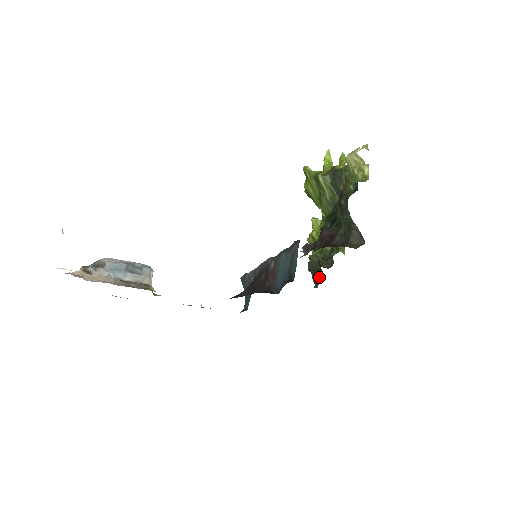
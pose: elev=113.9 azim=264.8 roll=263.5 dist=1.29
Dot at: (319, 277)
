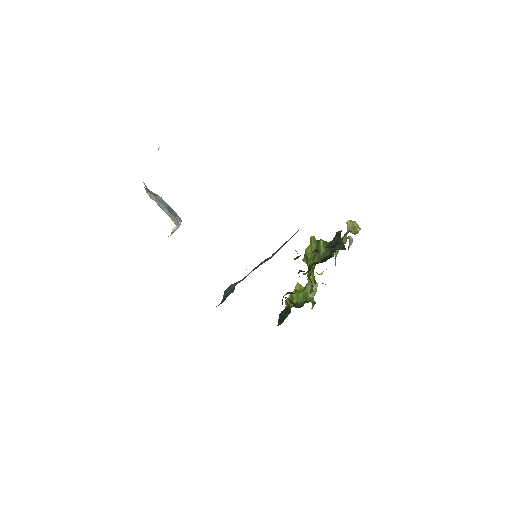
Dot at: (285, 318)
